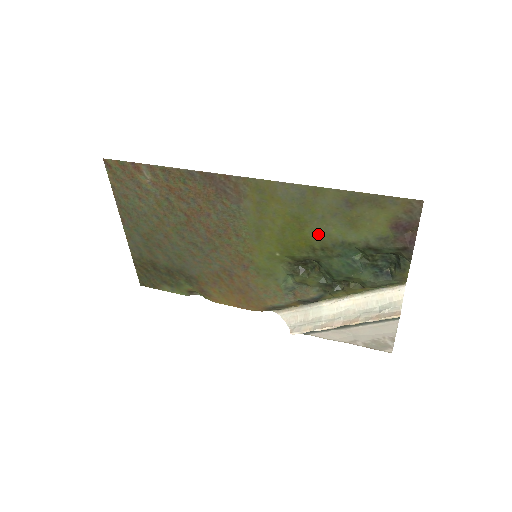
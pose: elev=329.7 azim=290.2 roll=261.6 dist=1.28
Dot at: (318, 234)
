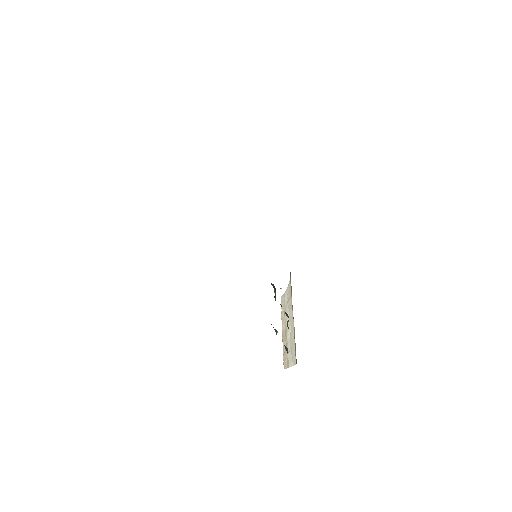
Dot at: occluded
